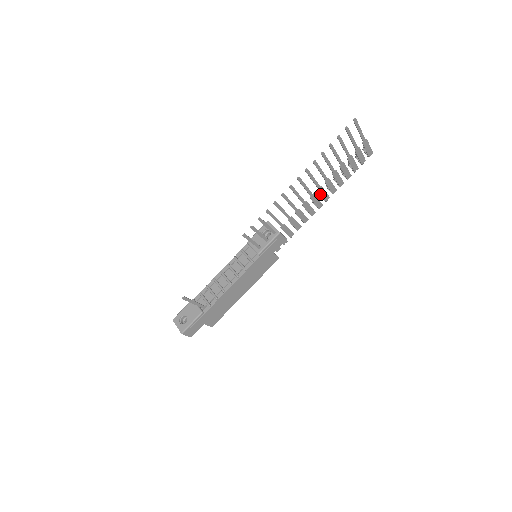
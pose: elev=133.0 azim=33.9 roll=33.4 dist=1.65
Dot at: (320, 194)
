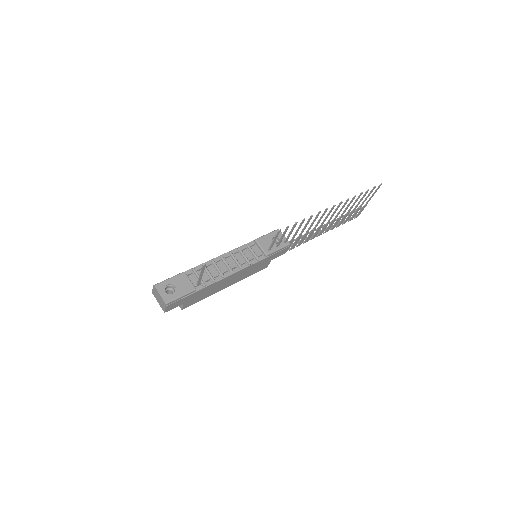
Dot at: (323, 228)
